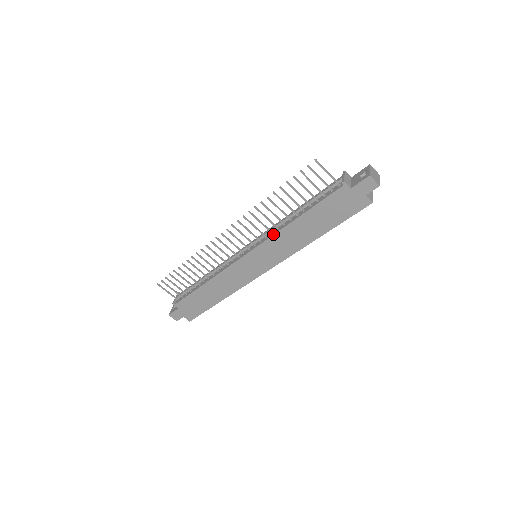
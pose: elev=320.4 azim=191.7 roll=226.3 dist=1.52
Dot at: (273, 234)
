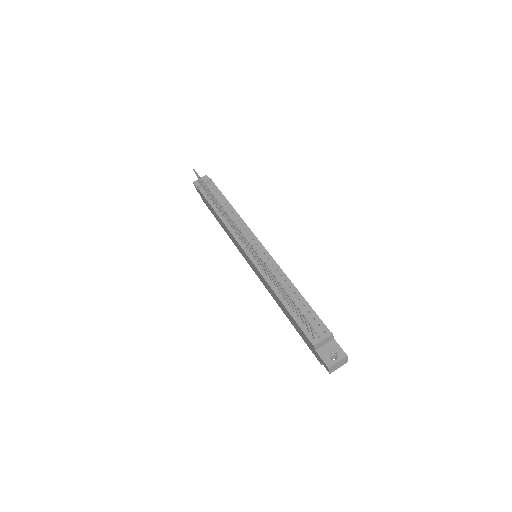
Dot at: (265, 279)
